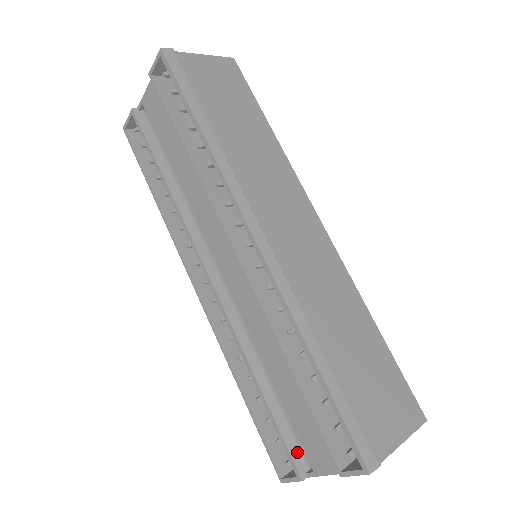
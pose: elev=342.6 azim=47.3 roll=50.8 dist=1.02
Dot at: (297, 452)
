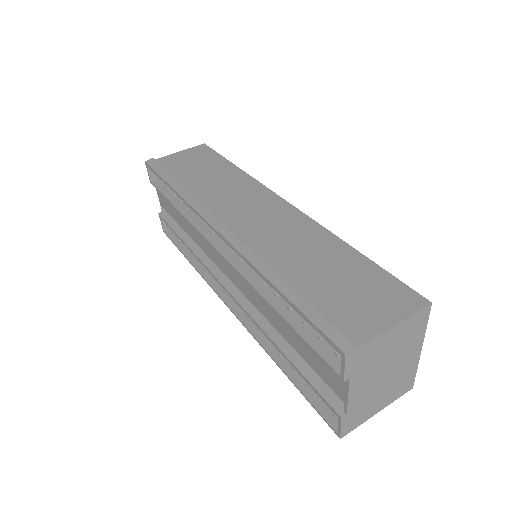
Dot at: (330, 394)
